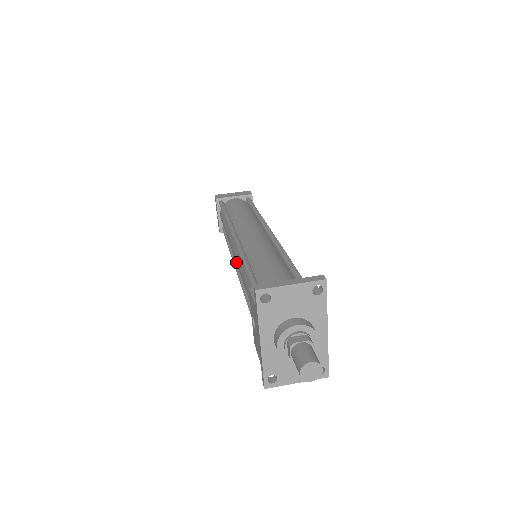
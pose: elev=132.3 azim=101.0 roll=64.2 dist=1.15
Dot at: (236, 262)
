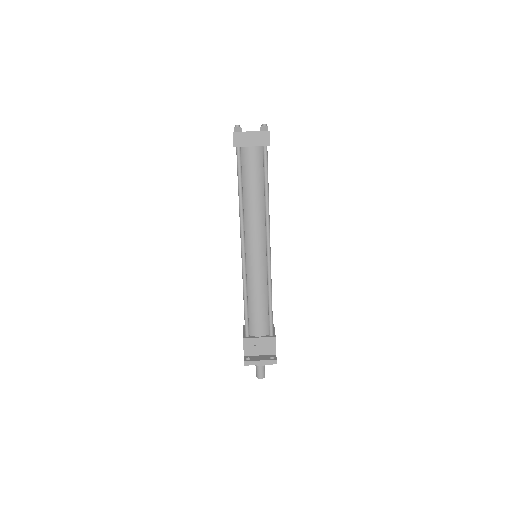
Dot at: occluded
